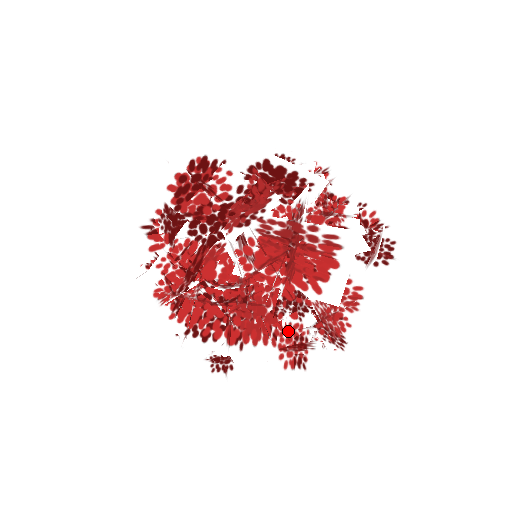
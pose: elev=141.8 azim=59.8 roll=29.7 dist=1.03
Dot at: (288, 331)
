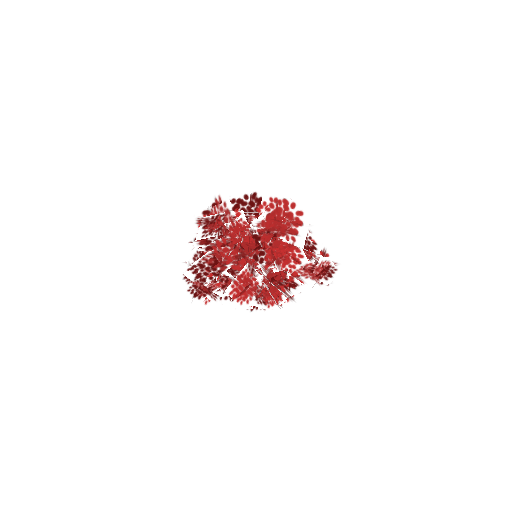
Dot at: (250, 256)
